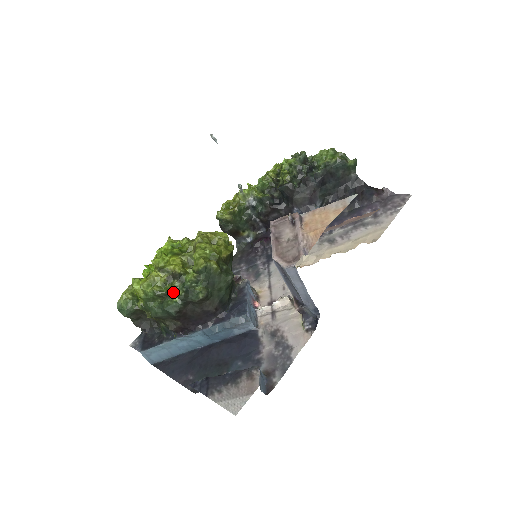
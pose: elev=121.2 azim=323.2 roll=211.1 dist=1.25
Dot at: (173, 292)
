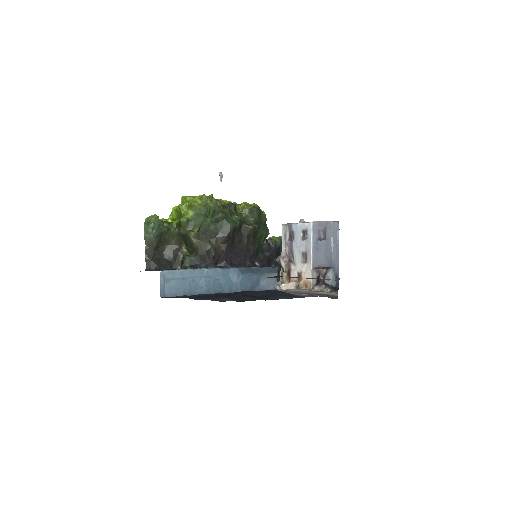
Dot at: (231, 213)
